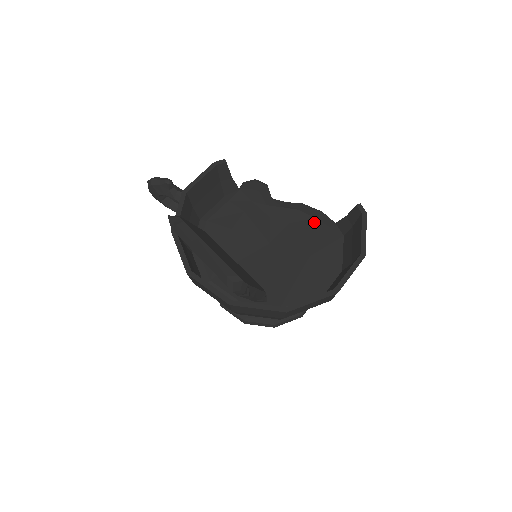
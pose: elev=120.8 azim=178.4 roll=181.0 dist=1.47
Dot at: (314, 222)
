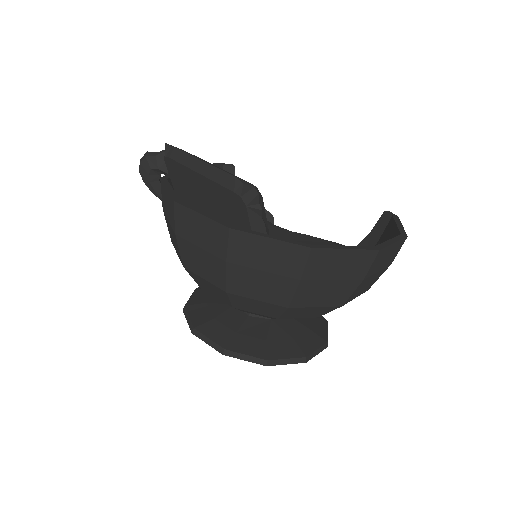
Dot at: (328, 244)
